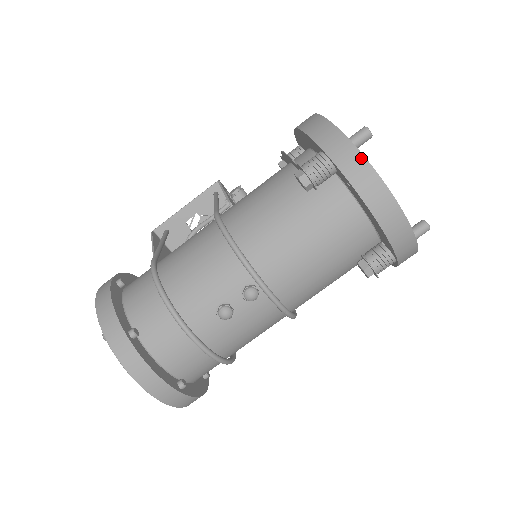
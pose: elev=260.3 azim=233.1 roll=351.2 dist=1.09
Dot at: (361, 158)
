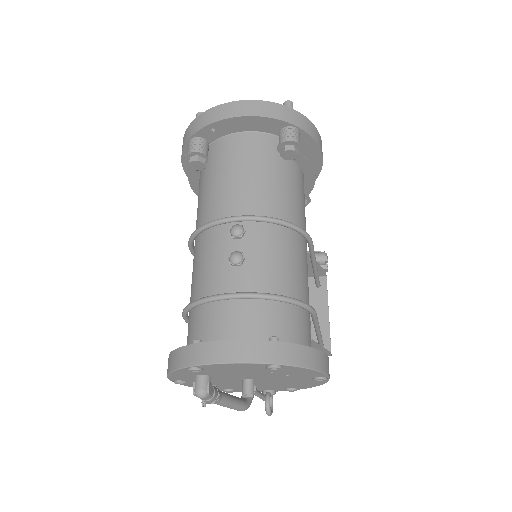
Dot at: (201, 115)
